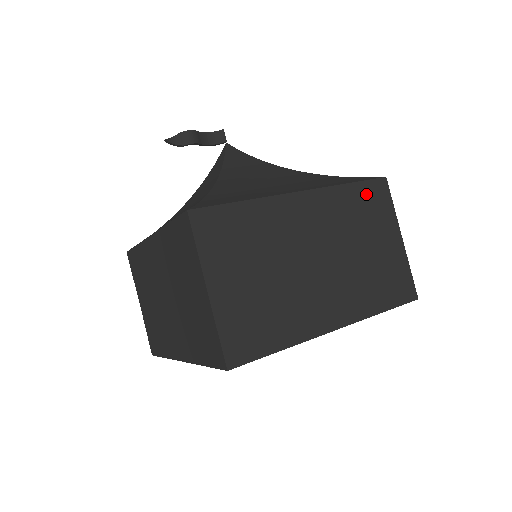
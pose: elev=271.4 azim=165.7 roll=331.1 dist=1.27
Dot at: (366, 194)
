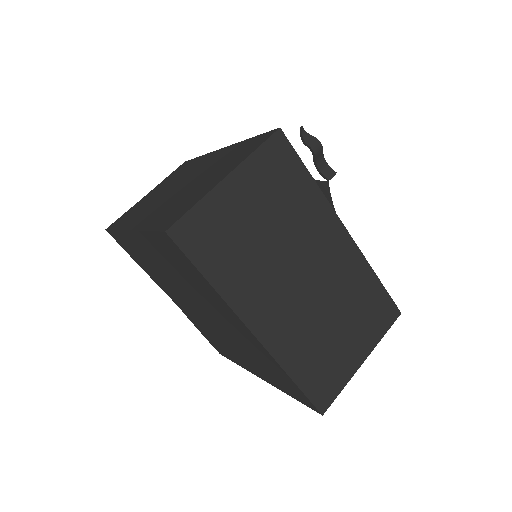
Dot at: (378, 300)
